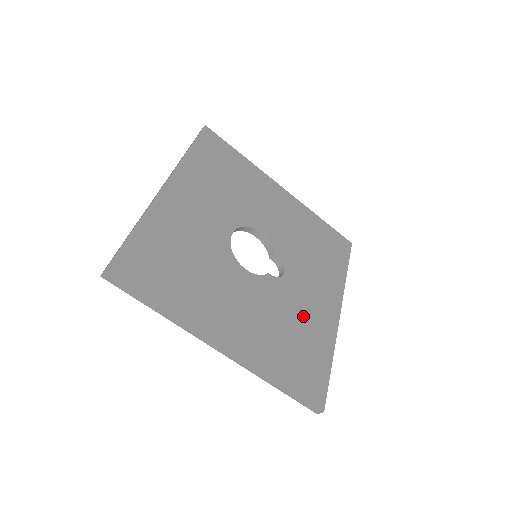
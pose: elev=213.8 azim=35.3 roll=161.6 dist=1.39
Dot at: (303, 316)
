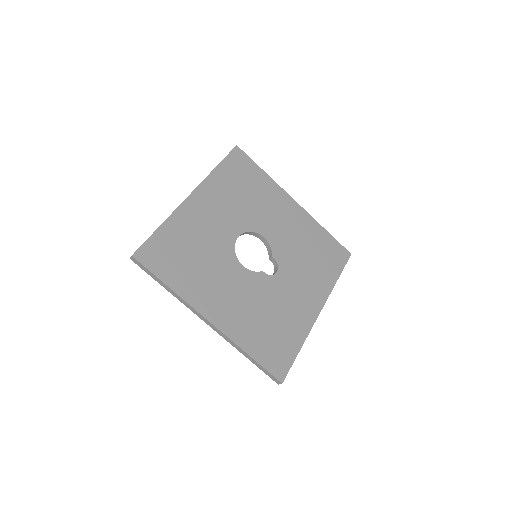
Dot at: (285, 308)
